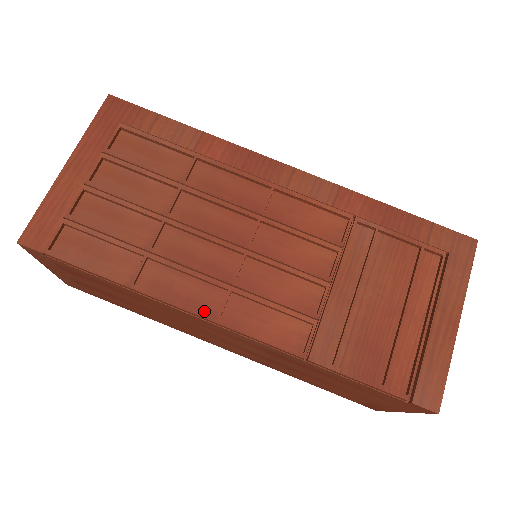
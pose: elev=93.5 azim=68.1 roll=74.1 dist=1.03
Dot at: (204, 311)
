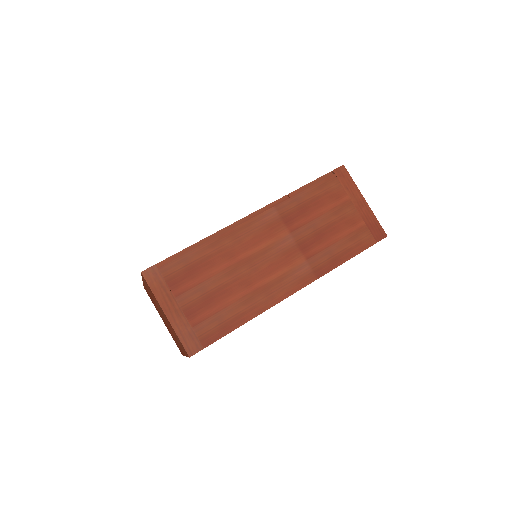
Dot at: (239, 224)
